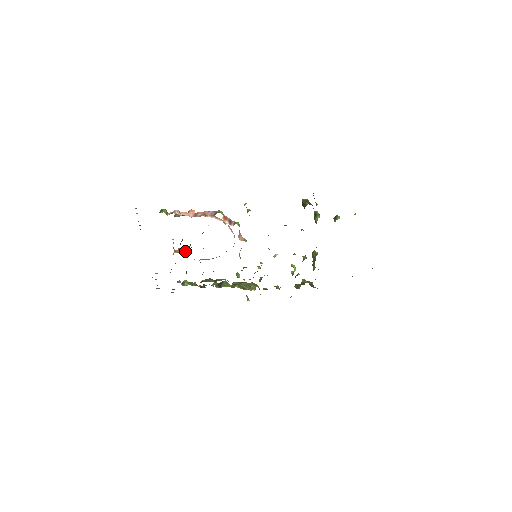
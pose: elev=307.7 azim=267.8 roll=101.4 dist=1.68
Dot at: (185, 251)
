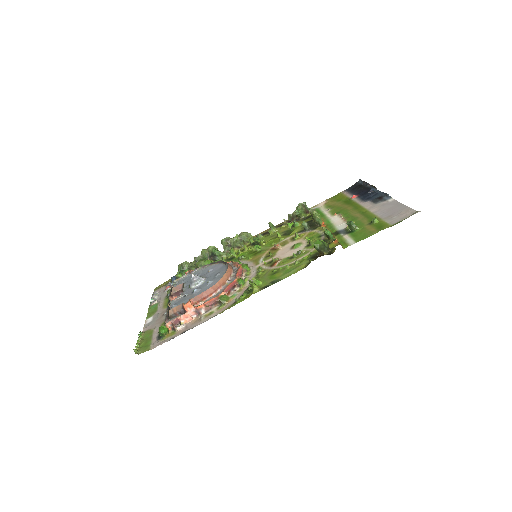
Dot at: occluded
